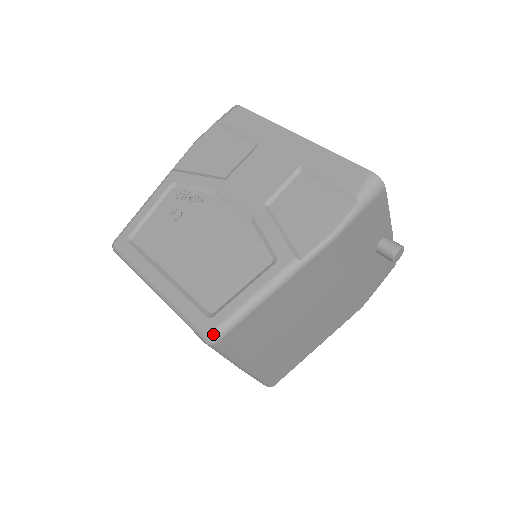
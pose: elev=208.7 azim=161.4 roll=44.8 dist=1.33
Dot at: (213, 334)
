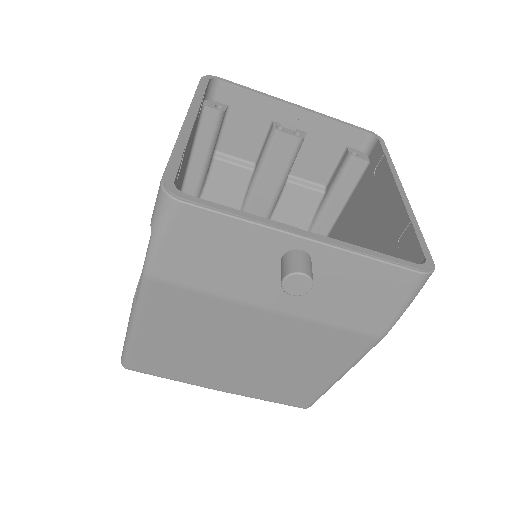
Dot at: (121, 360)
